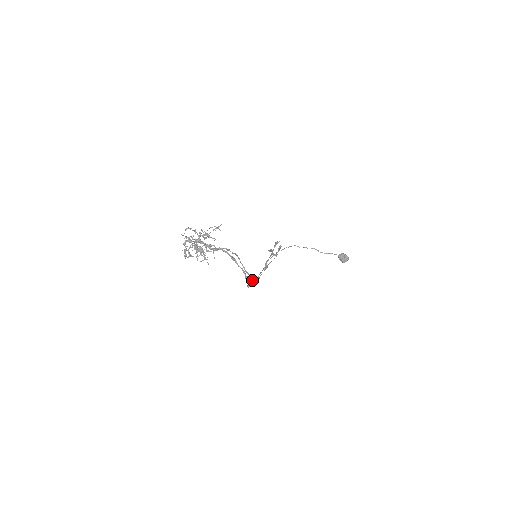
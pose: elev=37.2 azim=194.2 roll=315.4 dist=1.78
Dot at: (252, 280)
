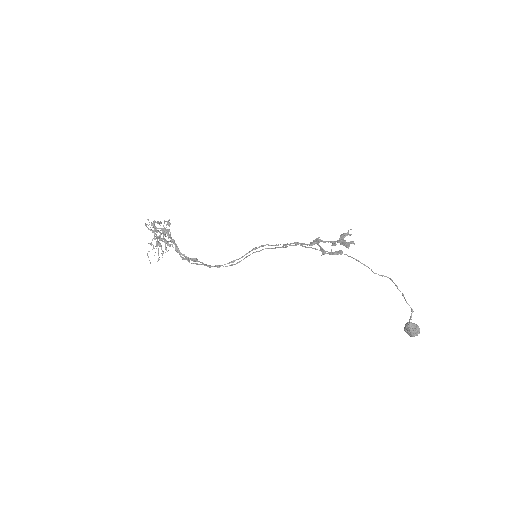
Dot at: (236, 263)
